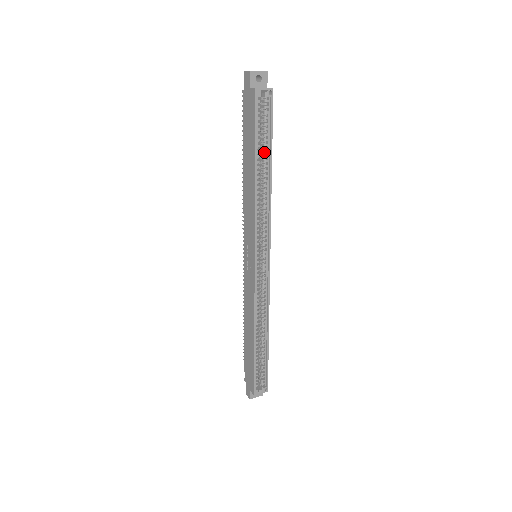
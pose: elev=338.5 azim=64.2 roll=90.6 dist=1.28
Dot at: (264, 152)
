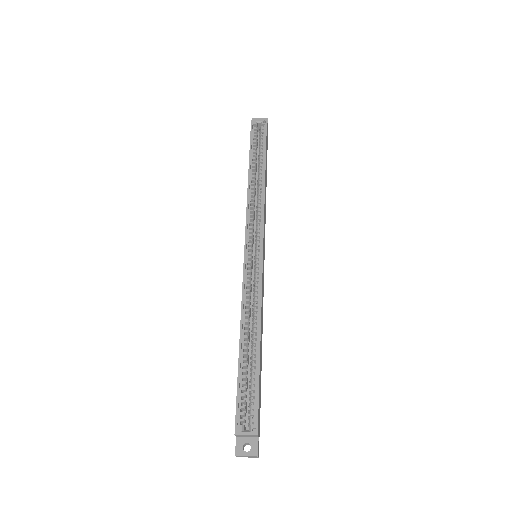
Dot at: (260, 160)
